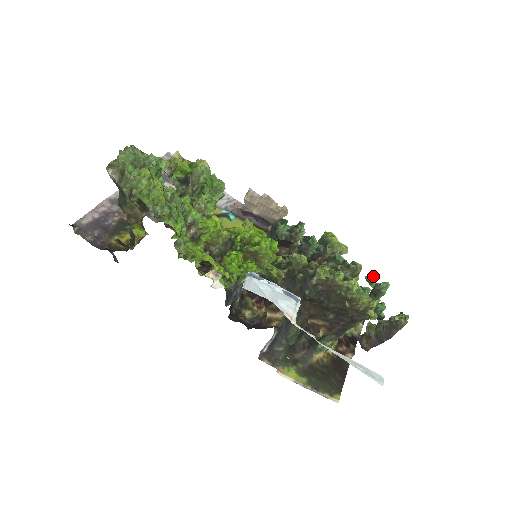
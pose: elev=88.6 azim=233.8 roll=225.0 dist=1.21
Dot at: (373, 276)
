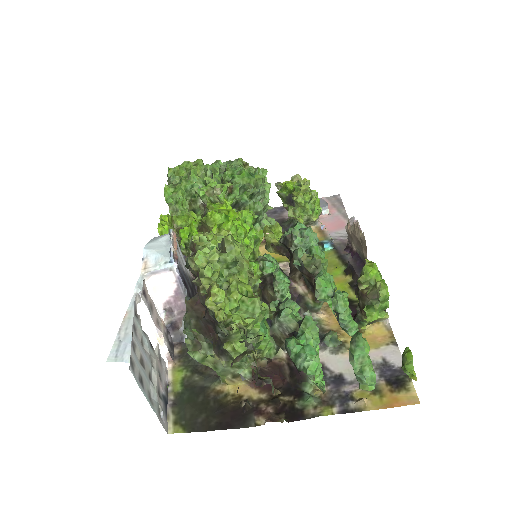
Dot at: (406, 349)
